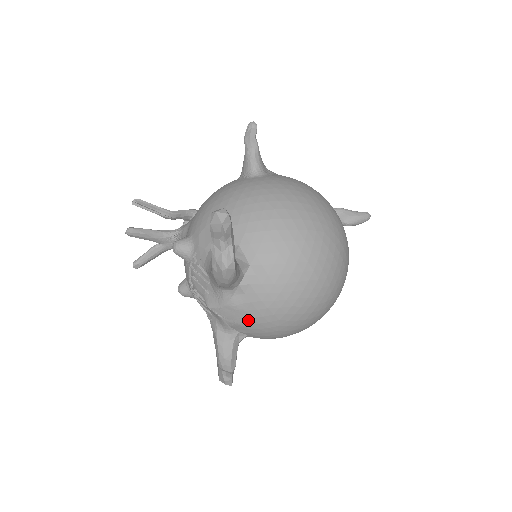
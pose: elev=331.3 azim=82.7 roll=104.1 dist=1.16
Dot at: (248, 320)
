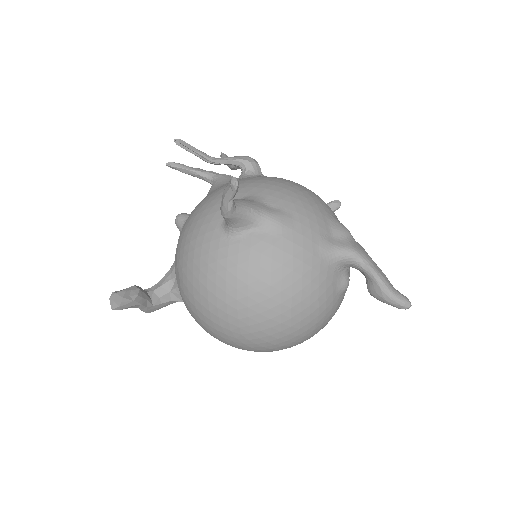
Dot at: occluded
